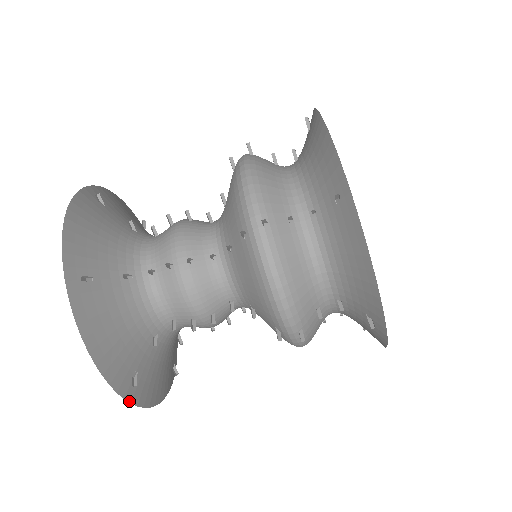
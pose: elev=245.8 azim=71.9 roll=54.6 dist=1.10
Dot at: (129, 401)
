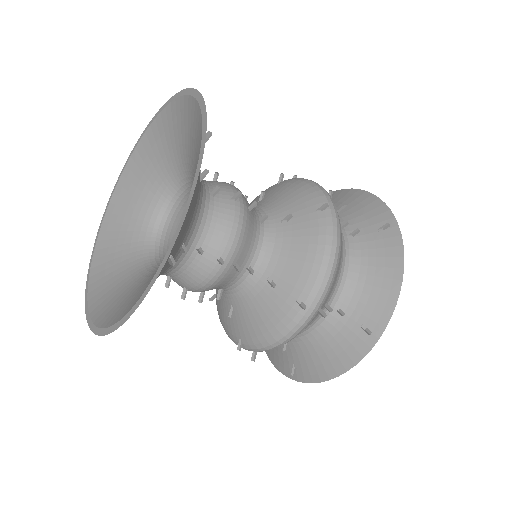
Dot at: (90, 265)
